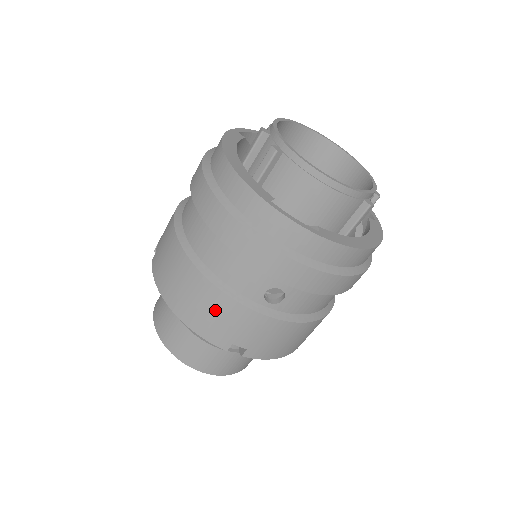
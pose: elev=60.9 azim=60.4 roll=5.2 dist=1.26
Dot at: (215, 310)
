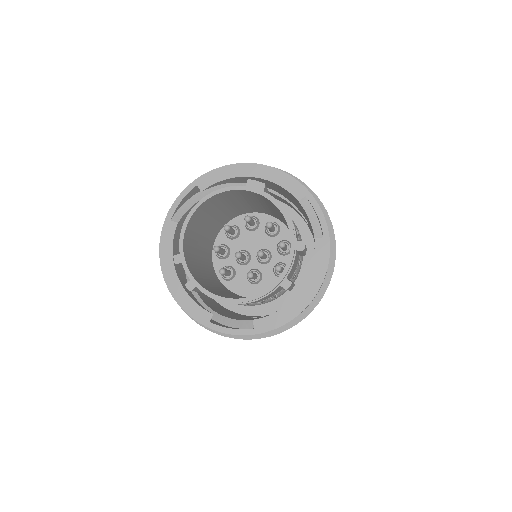
Dot at: occluded
